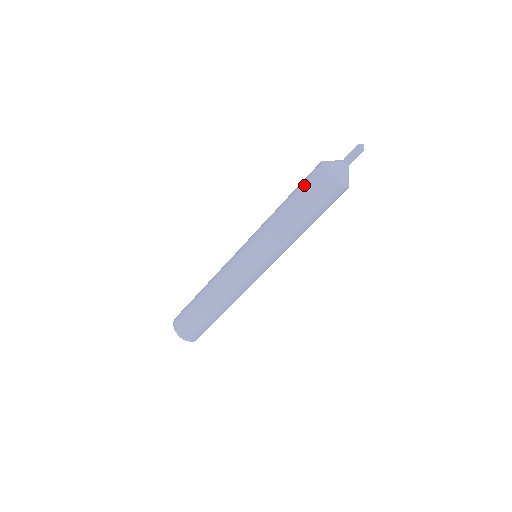
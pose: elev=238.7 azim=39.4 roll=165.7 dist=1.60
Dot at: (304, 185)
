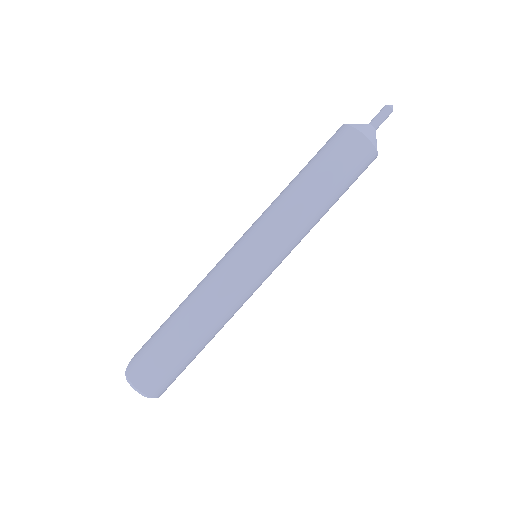
Dot at: (334, 155)
